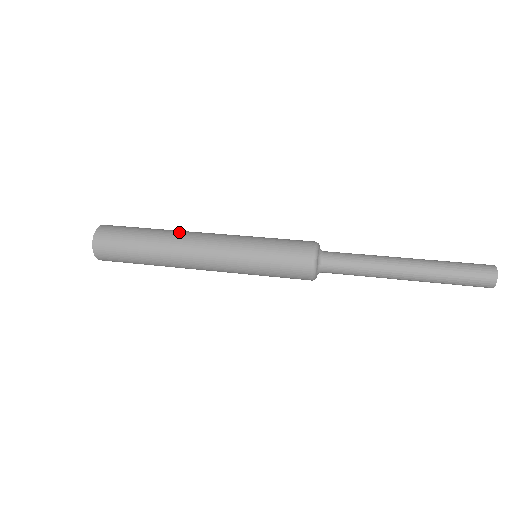
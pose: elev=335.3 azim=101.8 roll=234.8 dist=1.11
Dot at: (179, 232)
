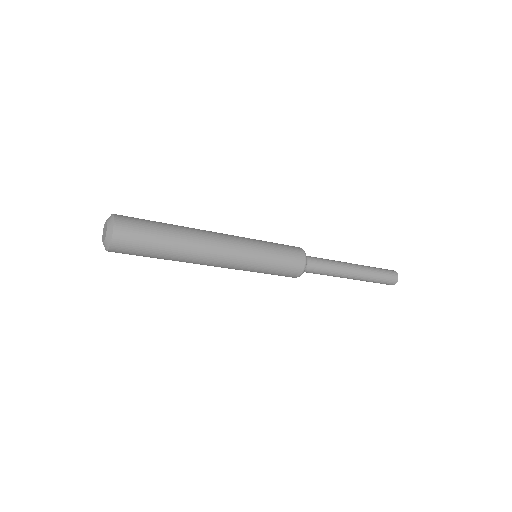
Dot at: occluded
